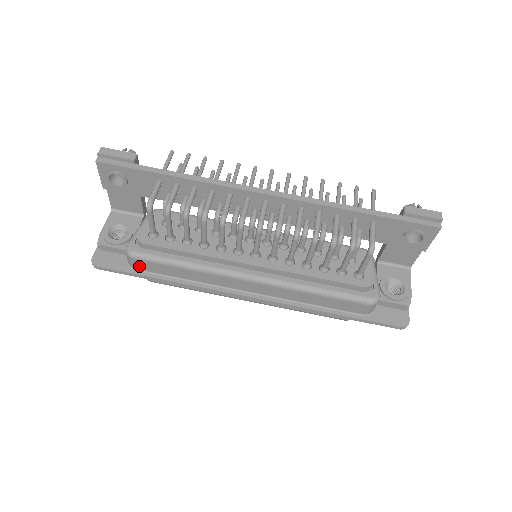
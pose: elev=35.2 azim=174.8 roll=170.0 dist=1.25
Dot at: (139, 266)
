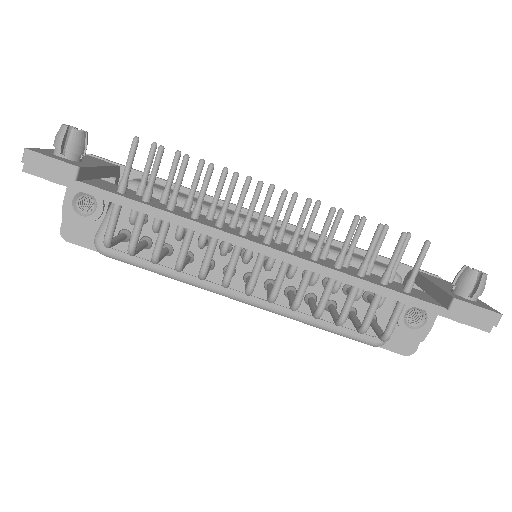
Dot at: occluded
